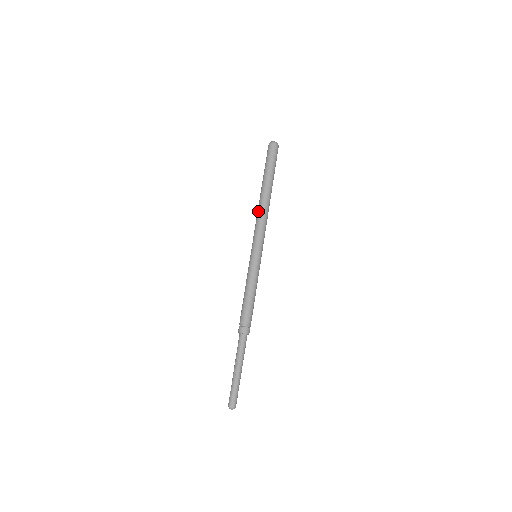
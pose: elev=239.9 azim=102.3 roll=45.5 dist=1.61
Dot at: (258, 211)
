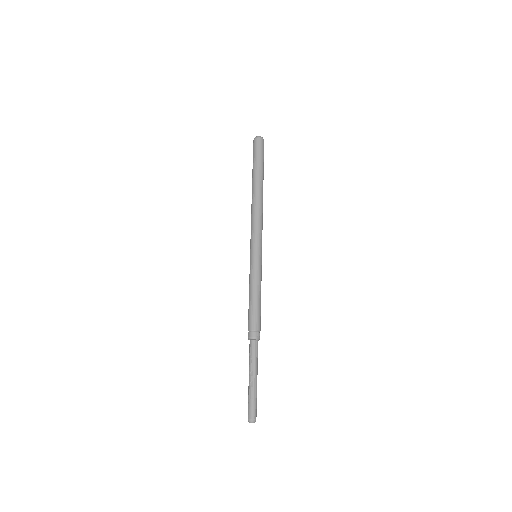
Dot at: (253, 209)
